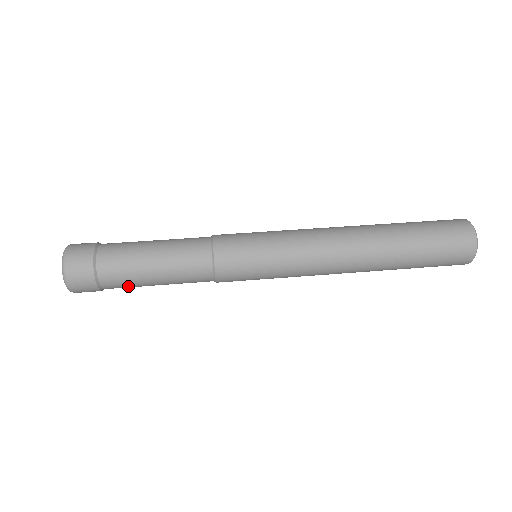
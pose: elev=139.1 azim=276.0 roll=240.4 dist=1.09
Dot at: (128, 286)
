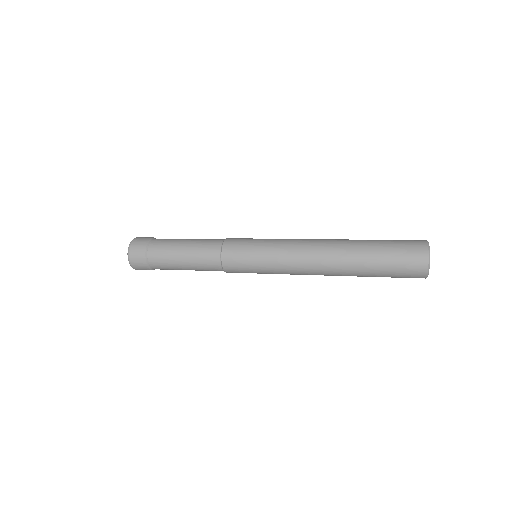
Dot at: (164, 261)
